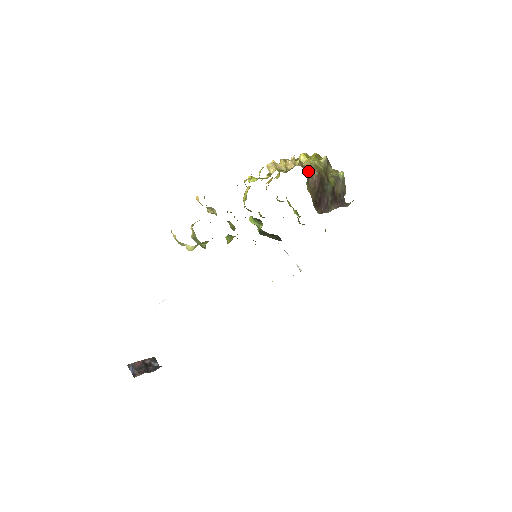
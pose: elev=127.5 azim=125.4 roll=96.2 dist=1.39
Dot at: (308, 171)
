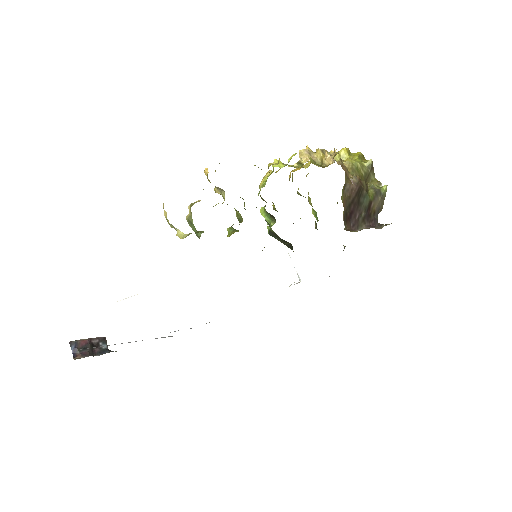
Dot at: (347, 174)
